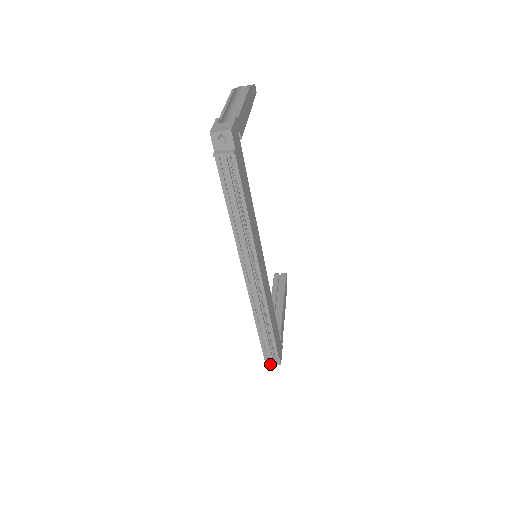
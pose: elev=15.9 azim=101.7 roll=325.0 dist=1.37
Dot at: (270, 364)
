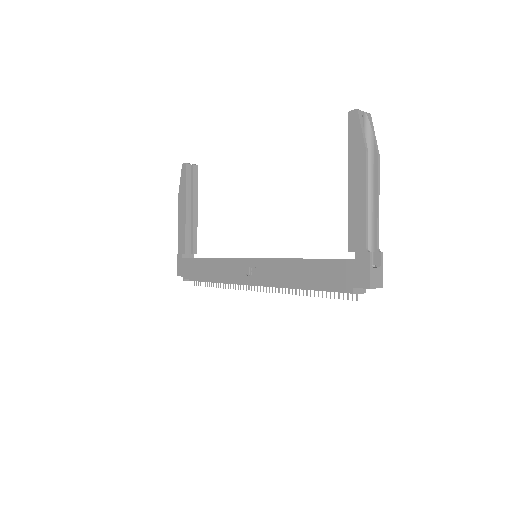
Dot at: occluded
